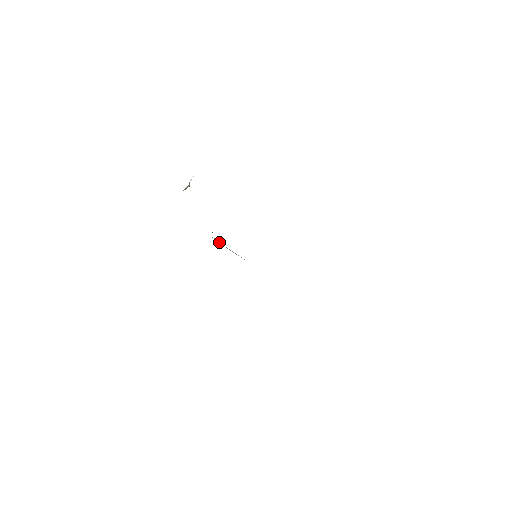
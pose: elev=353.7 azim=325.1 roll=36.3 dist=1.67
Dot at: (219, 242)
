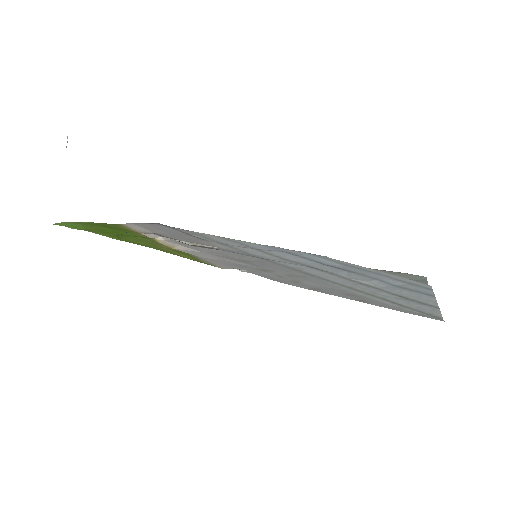
Dot at: (169, 239)
